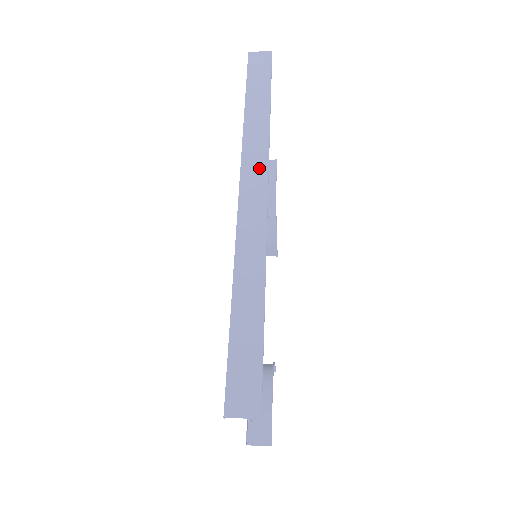
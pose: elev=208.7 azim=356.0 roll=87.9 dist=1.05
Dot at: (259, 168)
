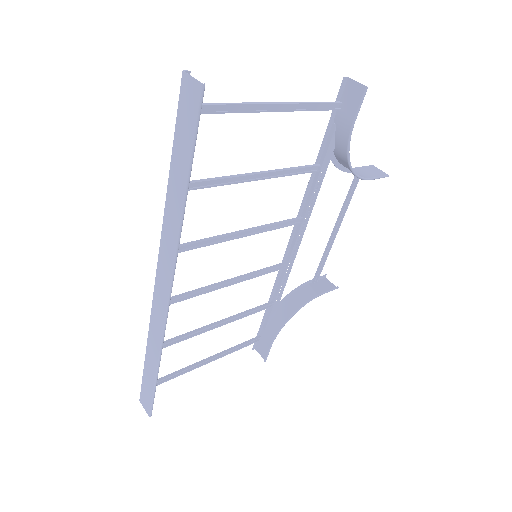
Dot at: (167, 267)
